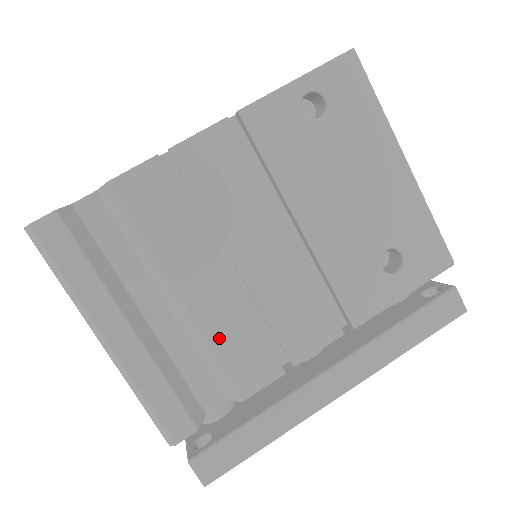
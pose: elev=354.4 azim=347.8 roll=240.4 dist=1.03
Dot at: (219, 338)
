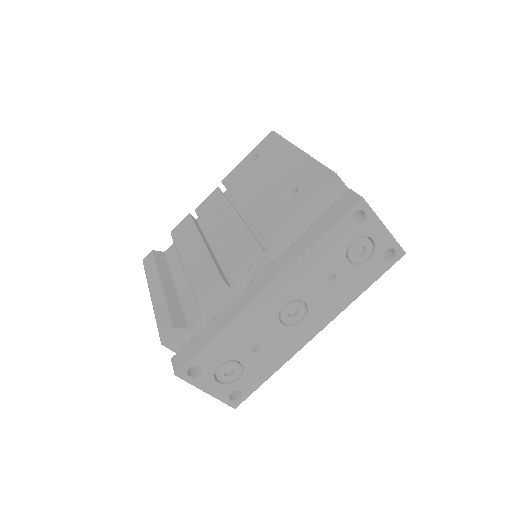
Dot at: (194, 274)
